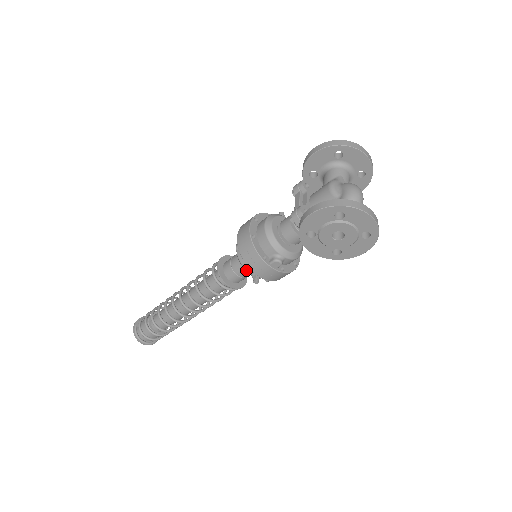
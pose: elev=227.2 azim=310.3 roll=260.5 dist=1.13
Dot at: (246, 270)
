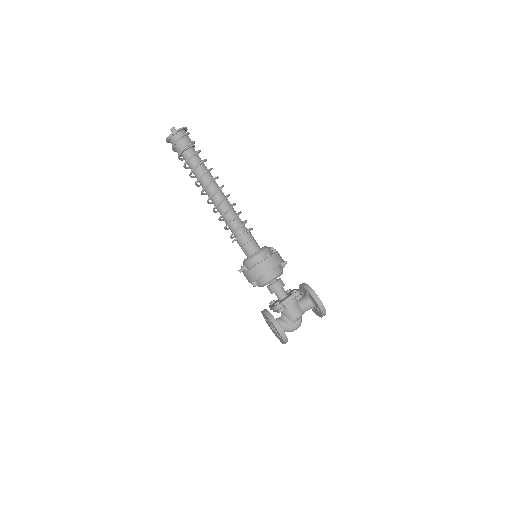
Dot at: (245, 263)
